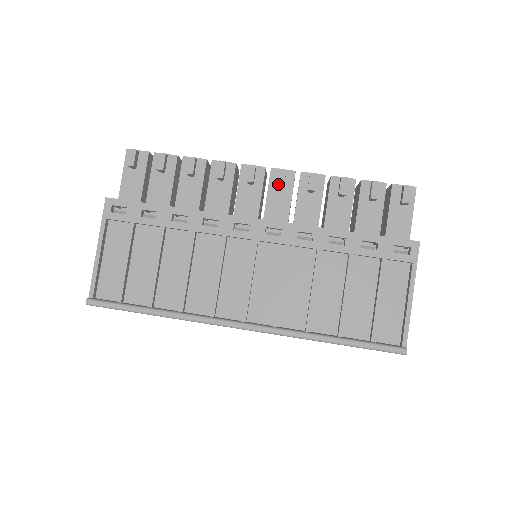
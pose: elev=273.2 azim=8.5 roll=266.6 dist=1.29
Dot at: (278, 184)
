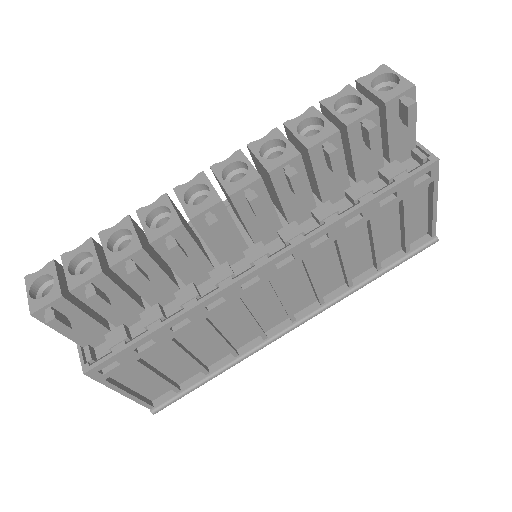
Dot at: (257, 216)
